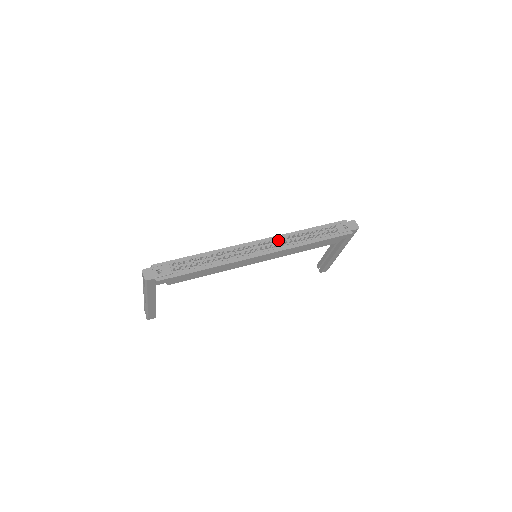
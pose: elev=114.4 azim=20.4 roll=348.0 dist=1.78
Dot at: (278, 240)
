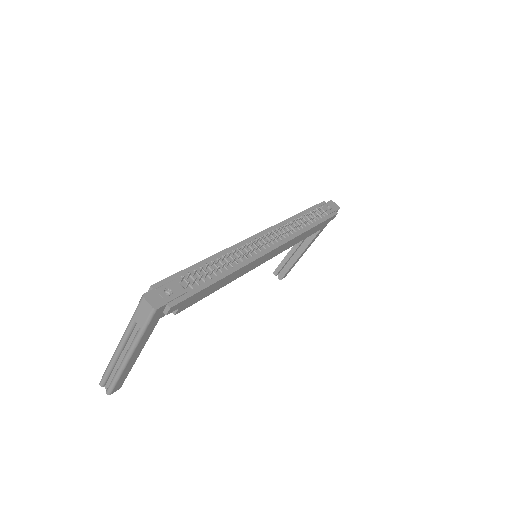
Dot at: (280, 229)
